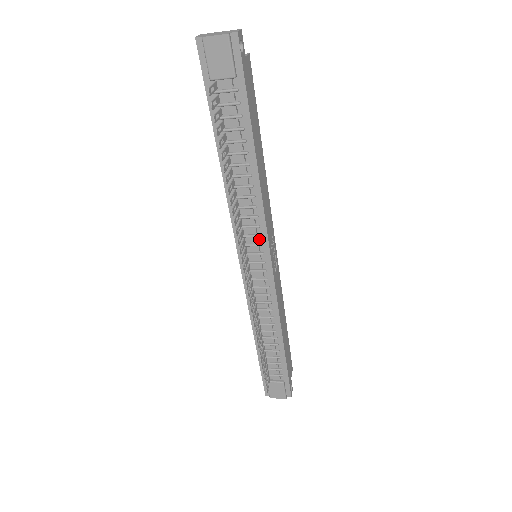
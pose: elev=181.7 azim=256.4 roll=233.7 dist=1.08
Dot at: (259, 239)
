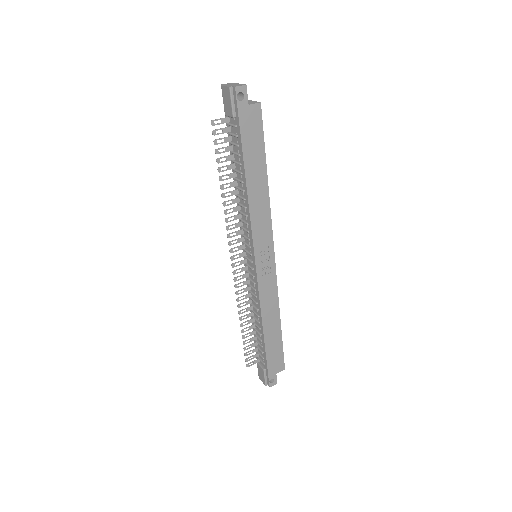
Dot at: (250, 242)
